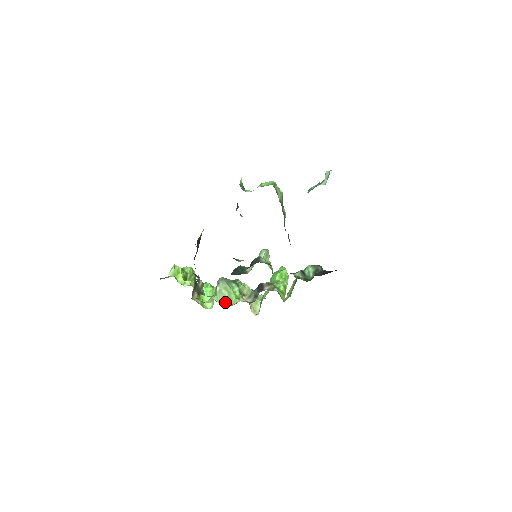
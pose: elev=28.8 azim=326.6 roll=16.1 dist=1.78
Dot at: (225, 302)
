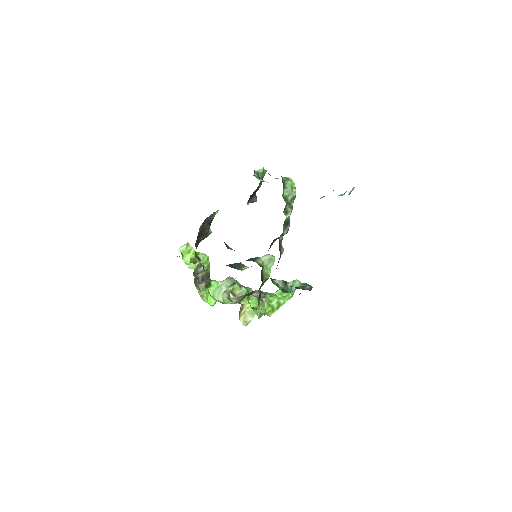
Dot at: (219, 299)
